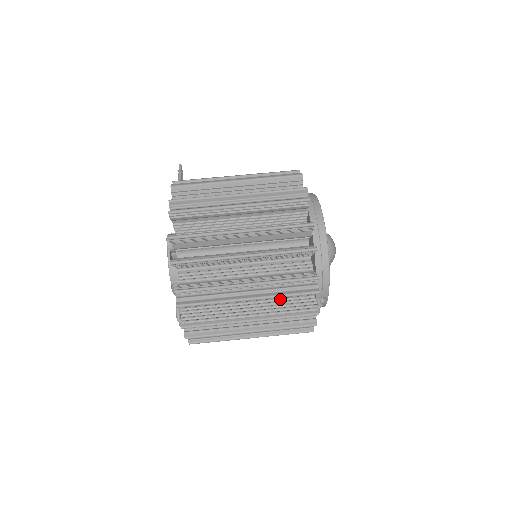
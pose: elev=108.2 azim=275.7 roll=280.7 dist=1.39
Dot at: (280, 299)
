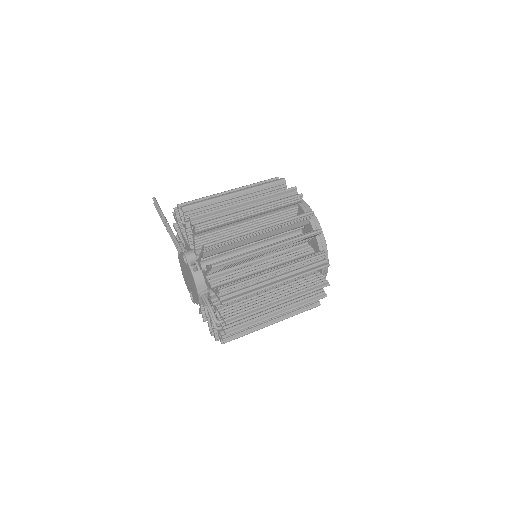
Dot at: (295, 281)
